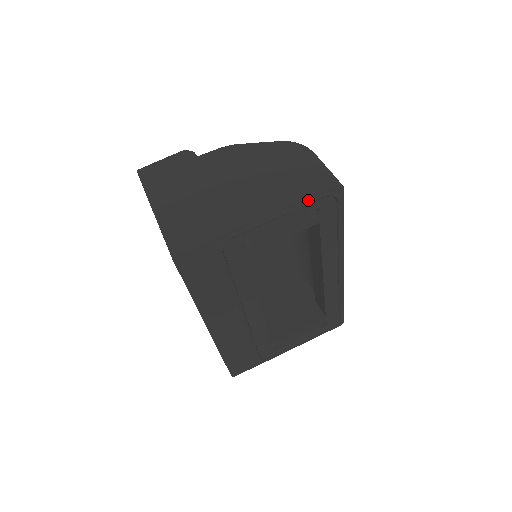
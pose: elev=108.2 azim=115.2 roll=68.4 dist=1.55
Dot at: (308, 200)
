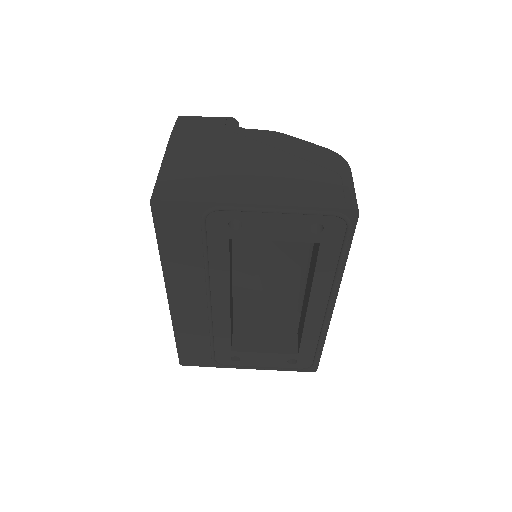
Dot at: (314, 210)
